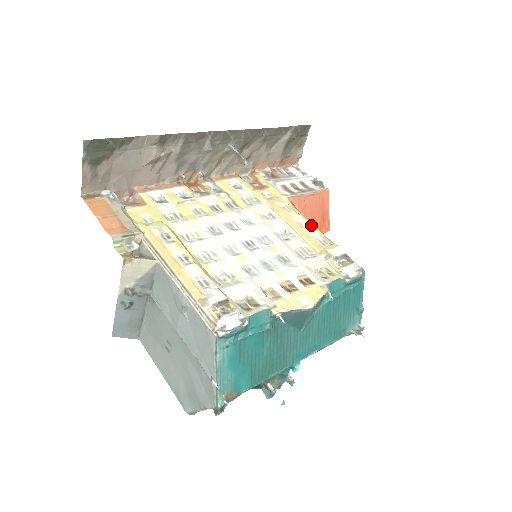
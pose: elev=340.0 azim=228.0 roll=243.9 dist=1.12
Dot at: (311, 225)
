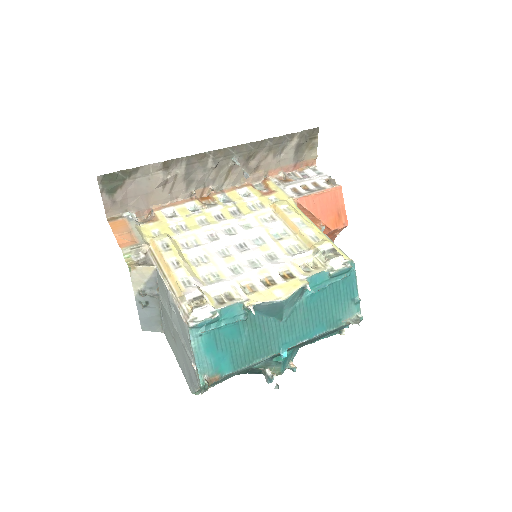
Dot at: (309, 223)
